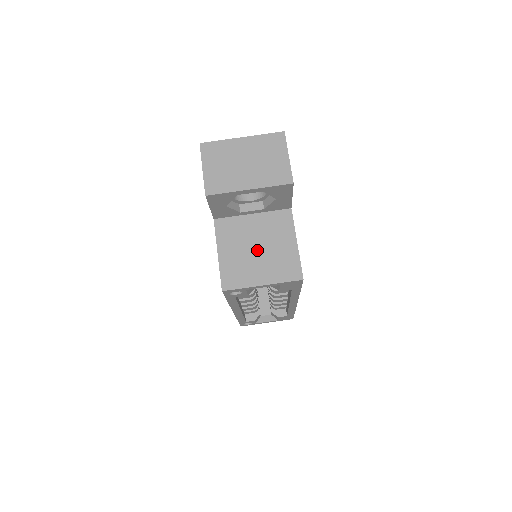
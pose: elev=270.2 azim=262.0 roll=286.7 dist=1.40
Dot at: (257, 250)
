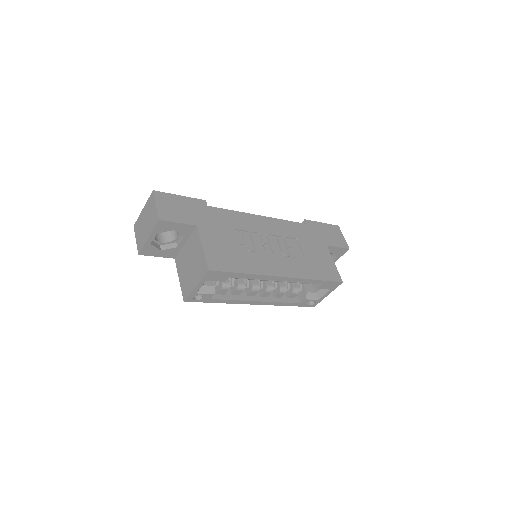
Dot at: (190, 265)
